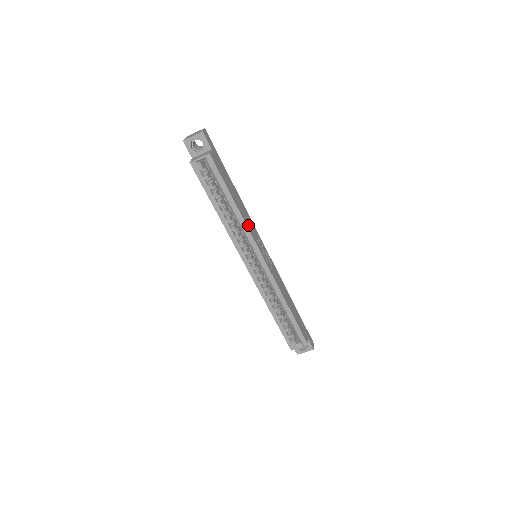
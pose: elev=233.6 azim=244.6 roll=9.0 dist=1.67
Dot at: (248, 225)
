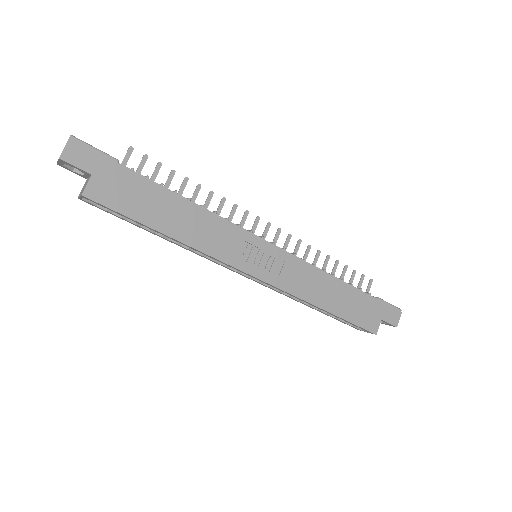
Dot at: (209, 245)
